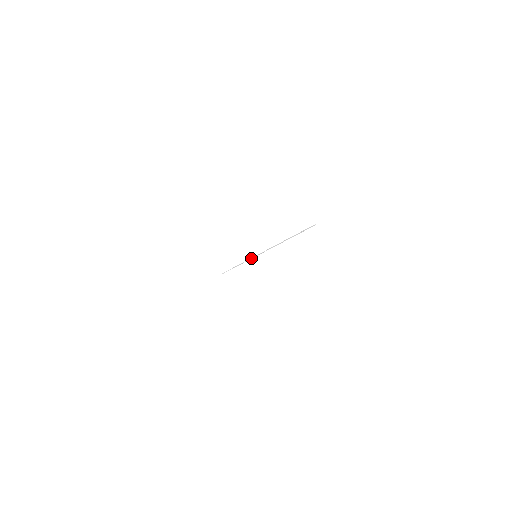
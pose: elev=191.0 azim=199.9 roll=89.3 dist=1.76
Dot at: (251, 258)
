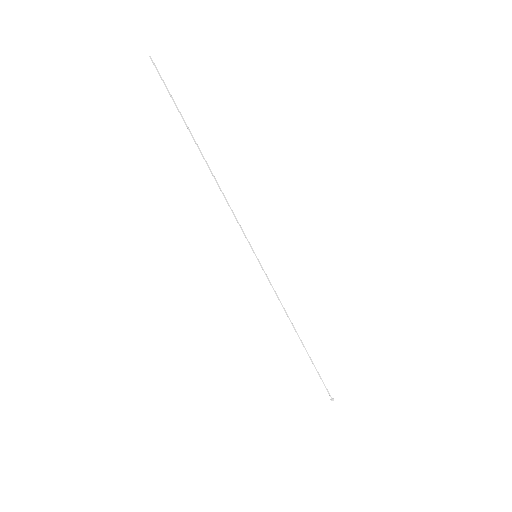
Dot at: occluded
